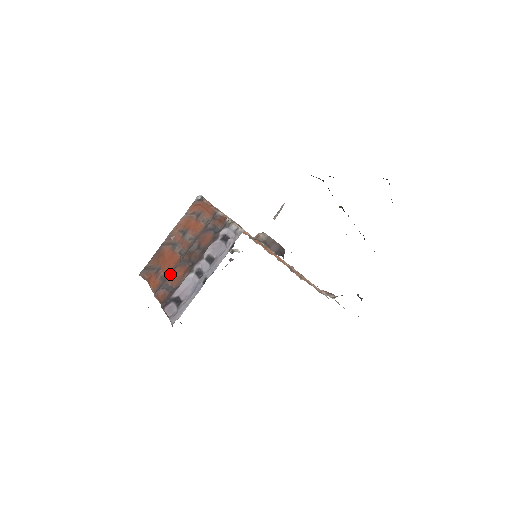
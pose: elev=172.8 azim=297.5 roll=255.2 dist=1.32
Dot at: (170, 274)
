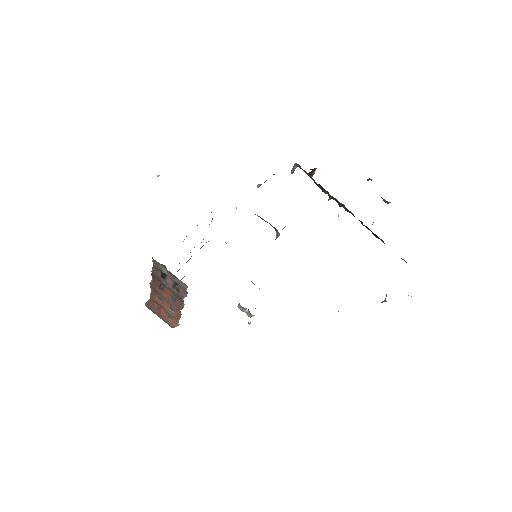
Dot at: occluded
